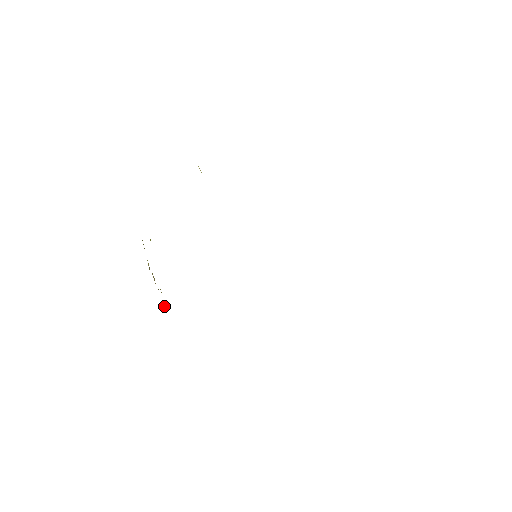
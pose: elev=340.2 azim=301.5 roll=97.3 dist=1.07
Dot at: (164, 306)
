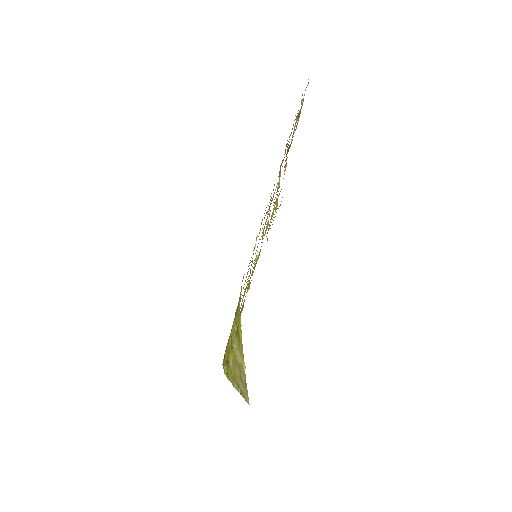
Dot at: (240, 391)
